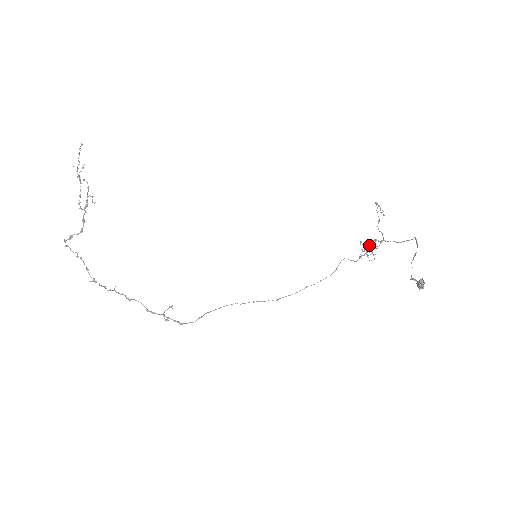
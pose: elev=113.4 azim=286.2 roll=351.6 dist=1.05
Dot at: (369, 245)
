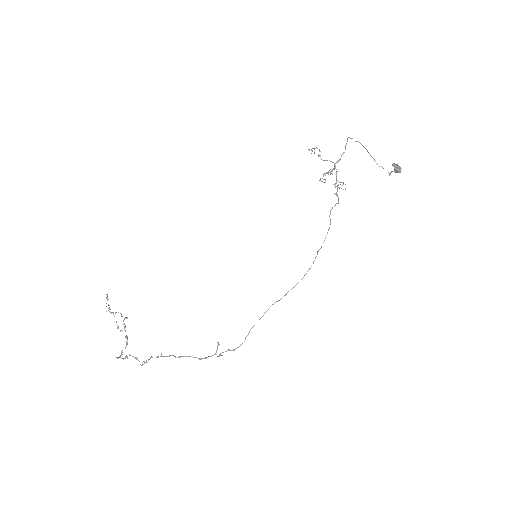
Dot at: (324, 174)
